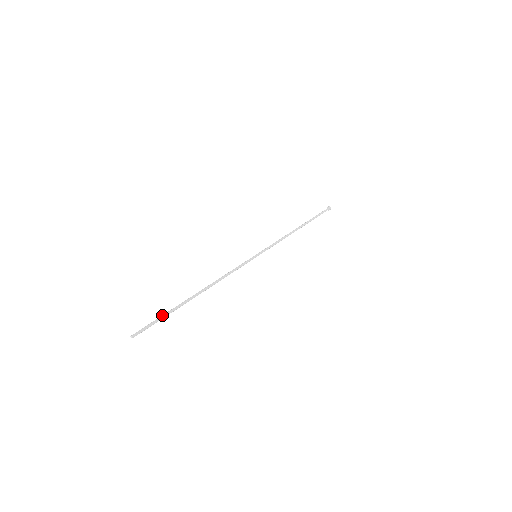
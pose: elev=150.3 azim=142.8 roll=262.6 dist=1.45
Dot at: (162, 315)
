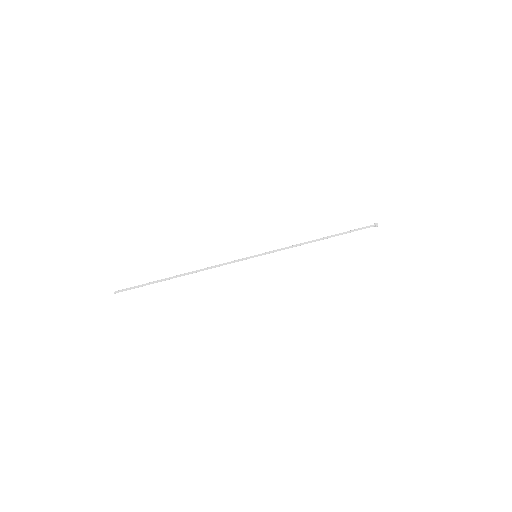
Dot at: (144, 284)
